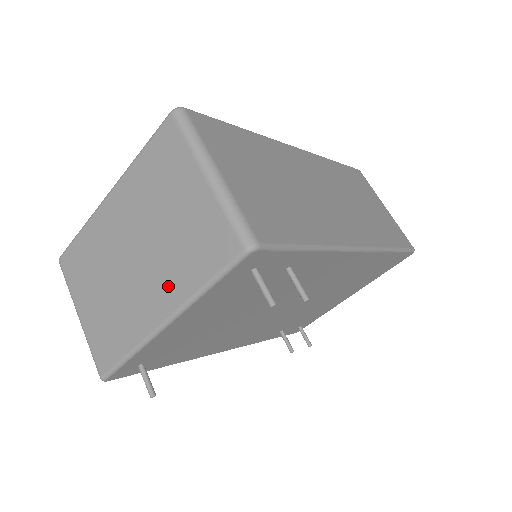
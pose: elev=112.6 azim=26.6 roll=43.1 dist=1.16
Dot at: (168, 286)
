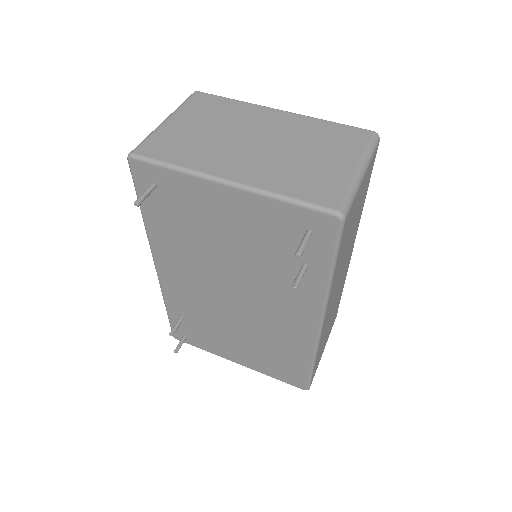
Dot at: (261, 173)
